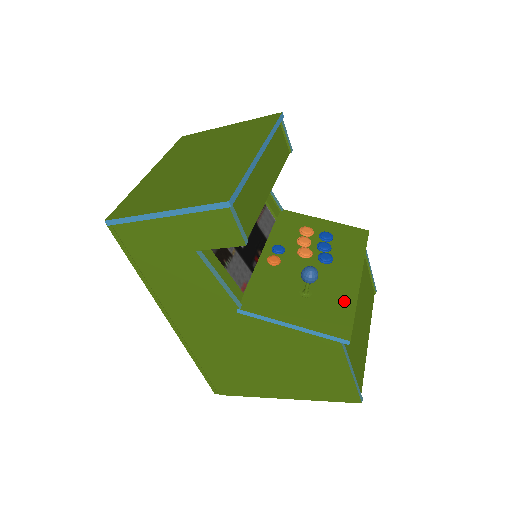
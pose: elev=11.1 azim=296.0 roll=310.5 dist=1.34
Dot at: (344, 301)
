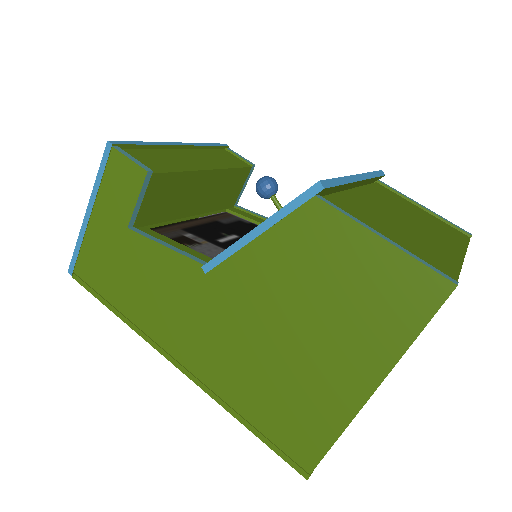
Dot at: occluded
